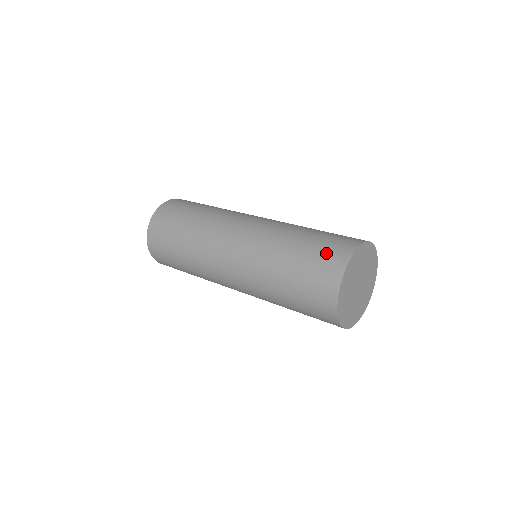
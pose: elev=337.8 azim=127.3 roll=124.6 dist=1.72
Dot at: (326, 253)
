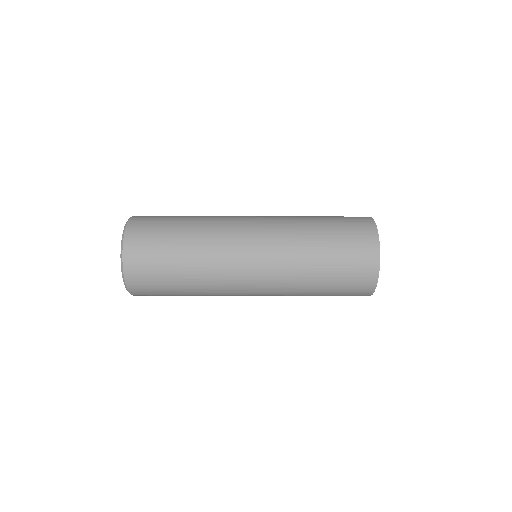
Dot at: (352, 221)
